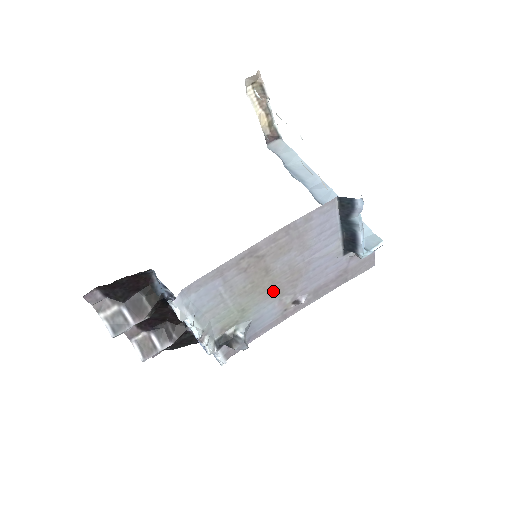
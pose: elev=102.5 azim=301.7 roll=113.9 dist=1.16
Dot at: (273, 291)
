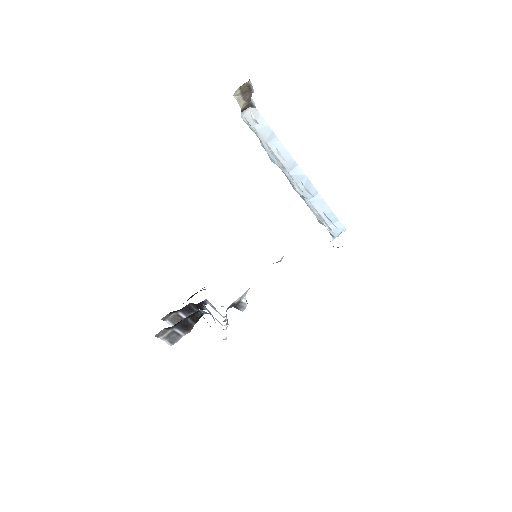
Dot at: occluded
